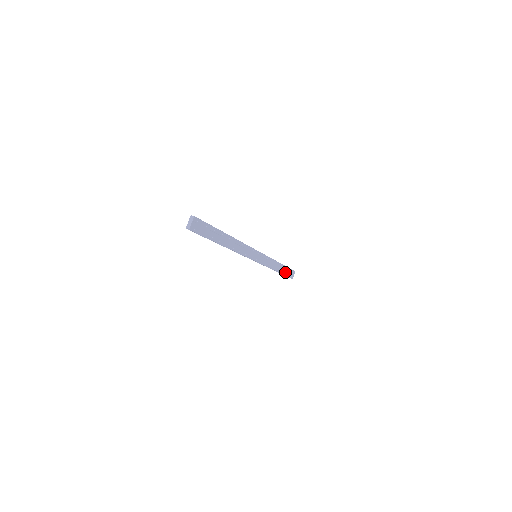
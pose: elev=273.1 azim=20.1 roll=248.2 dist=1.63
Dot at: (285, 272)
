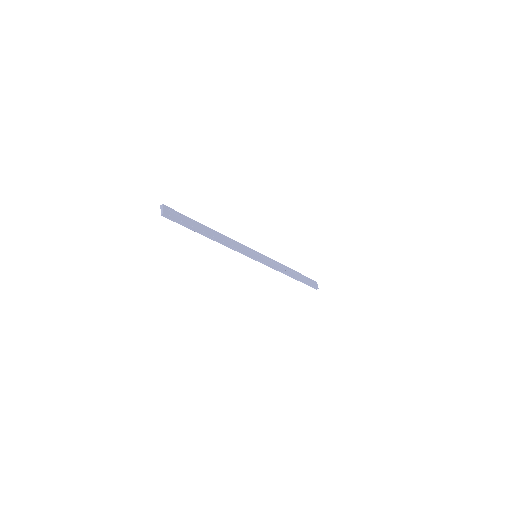
Dot at: (304, 280)
